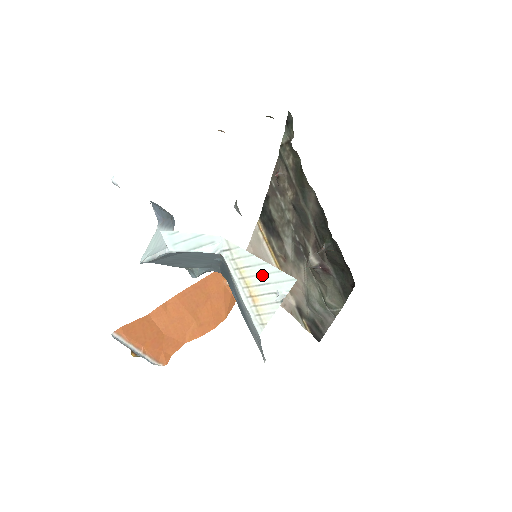
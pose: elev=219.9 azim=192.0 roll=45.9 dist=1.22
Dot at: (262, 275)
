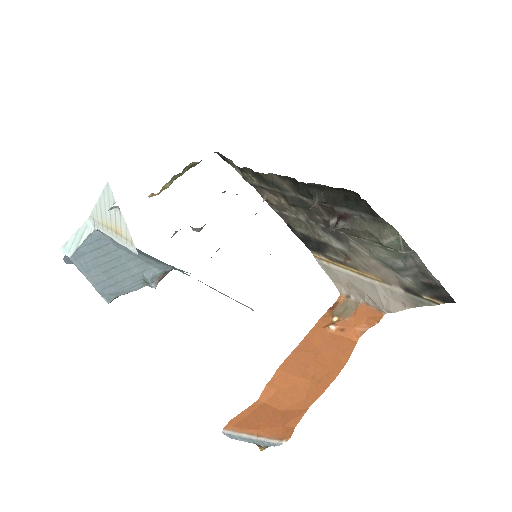
Dot at: (106, 209)
